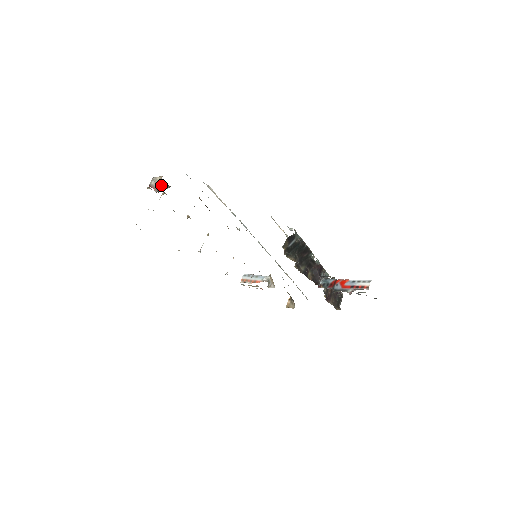
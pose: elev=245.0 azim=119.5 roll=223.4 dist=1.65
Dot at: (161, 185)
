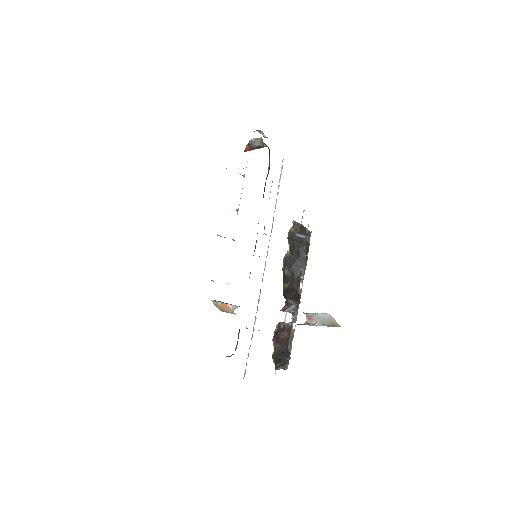
Dot at: (257, 140)
